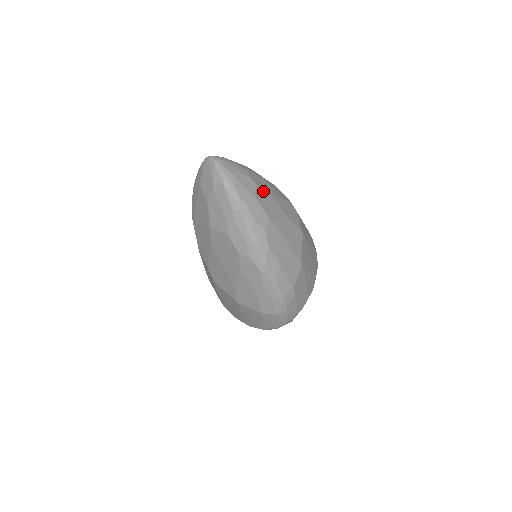
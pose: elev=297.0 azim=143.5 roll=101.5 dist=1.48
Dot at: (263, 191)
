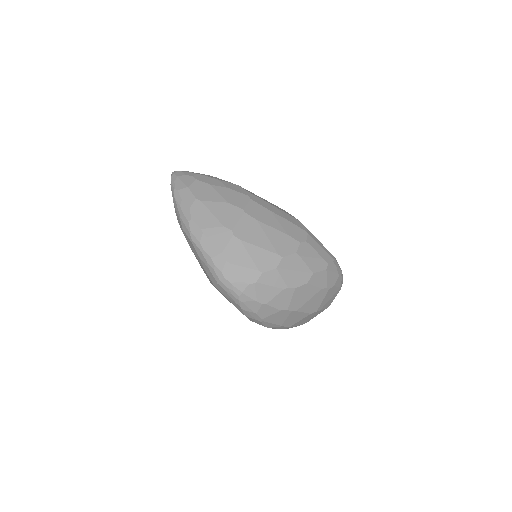
Dot at: (202, 183)
